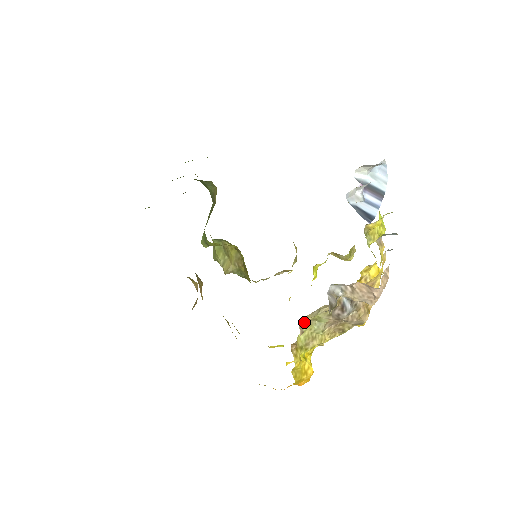
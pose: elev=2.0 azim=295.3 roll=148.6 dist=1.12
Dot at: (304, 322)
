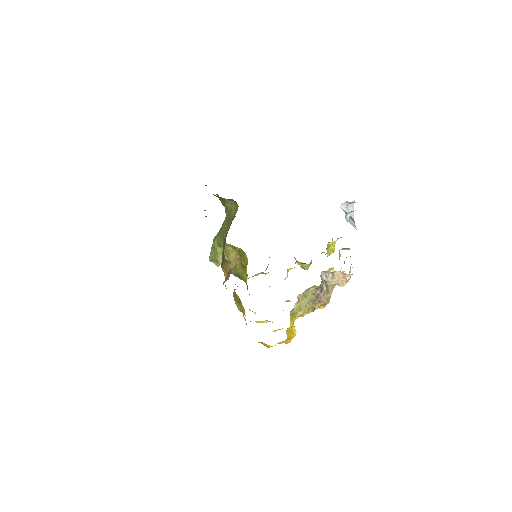
Dot at: (299, 296)
